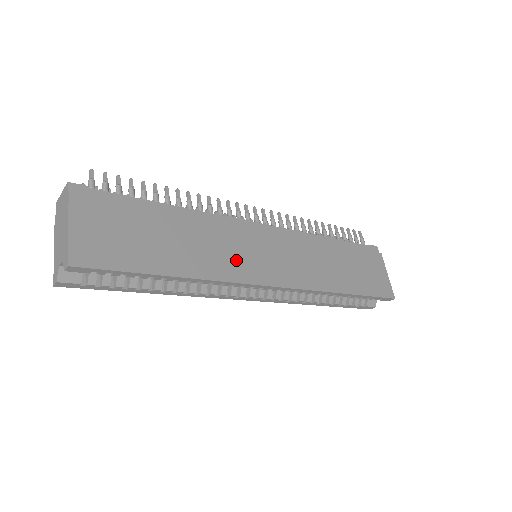
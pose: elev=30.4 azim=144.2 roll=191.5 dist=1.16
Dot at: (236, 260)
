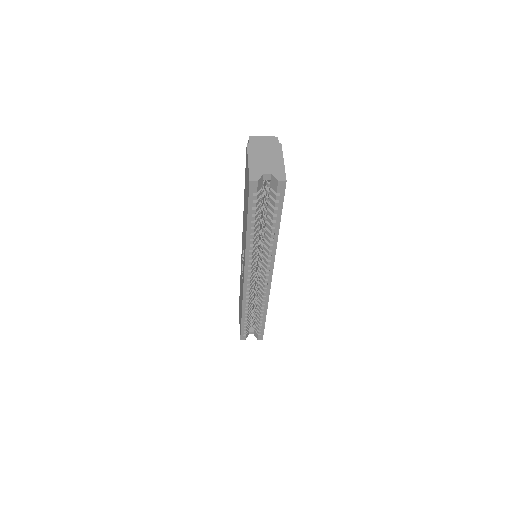
Dot at: occluded
